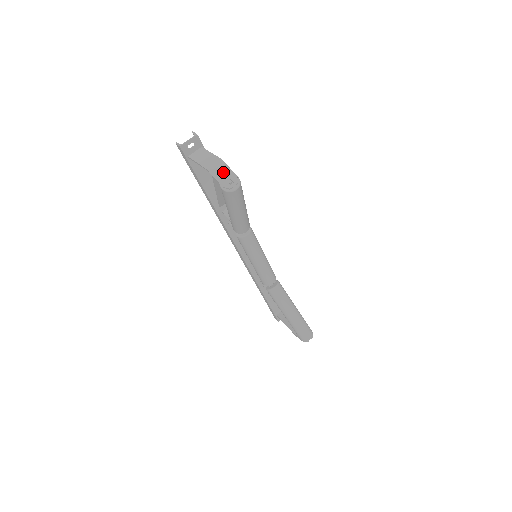
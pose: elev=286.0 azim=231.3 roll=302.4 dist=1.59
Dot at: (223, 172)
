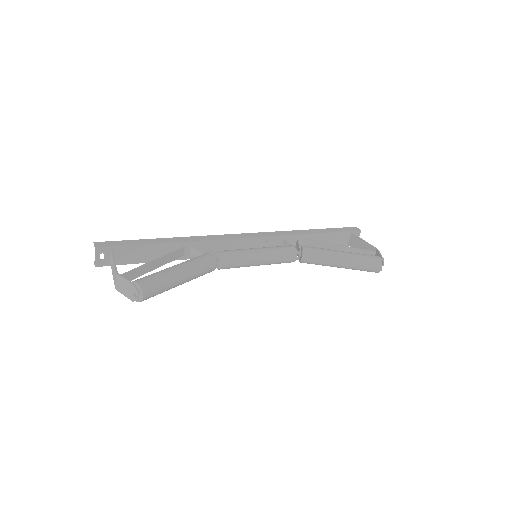
Dot at: (124, 286)
